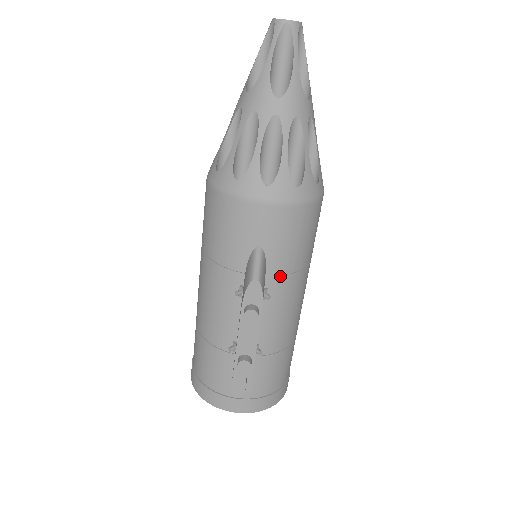
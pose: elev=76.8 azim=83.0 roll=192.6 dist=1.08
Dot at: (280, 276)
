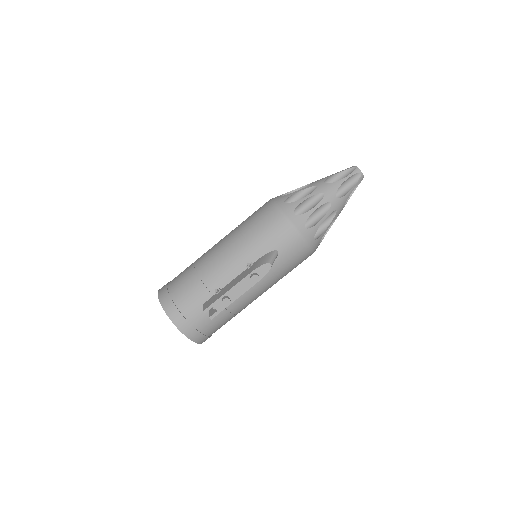
Dot at: (272, 273)
